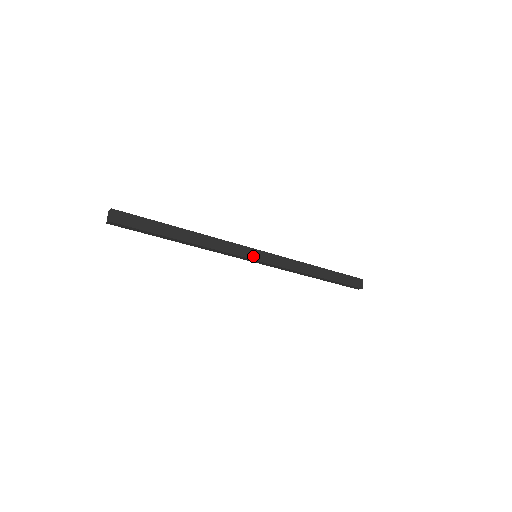
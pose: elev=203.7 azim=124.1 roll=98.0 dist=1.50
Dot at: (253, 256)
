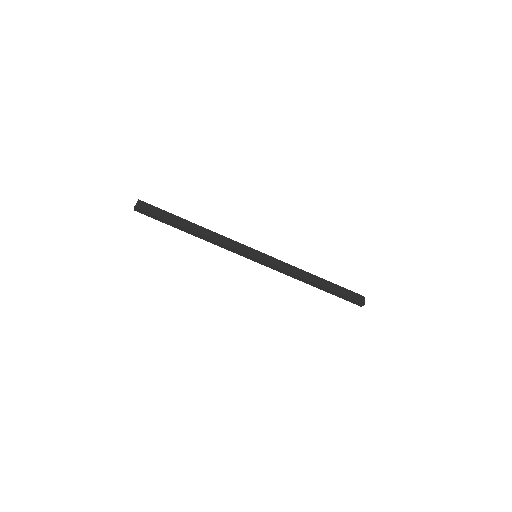
Dot at: (252, 254)
